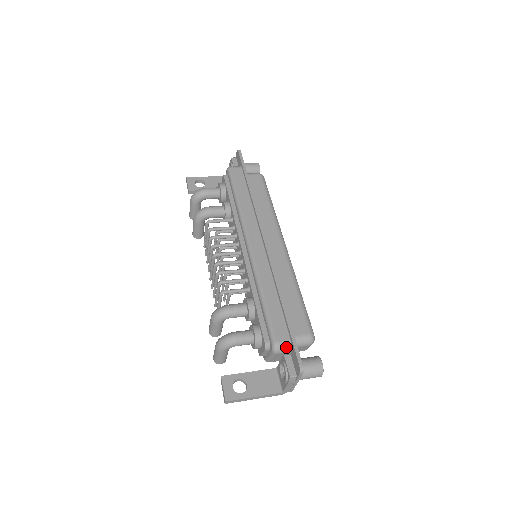
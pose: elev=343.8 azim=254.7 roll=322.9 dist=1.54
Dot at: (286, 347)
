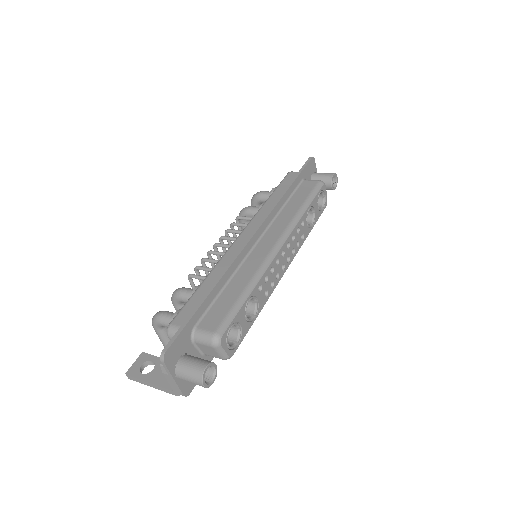
Dot at: occluded
